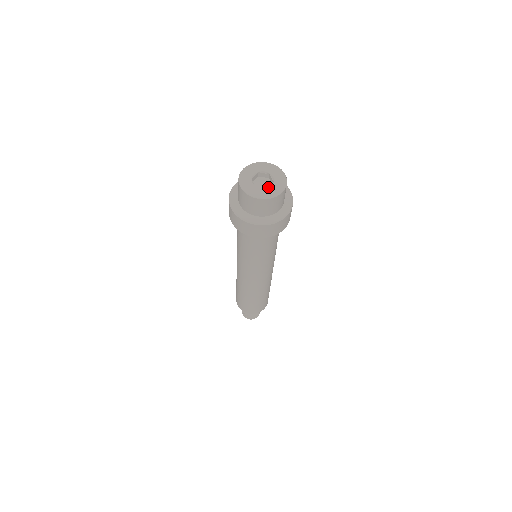
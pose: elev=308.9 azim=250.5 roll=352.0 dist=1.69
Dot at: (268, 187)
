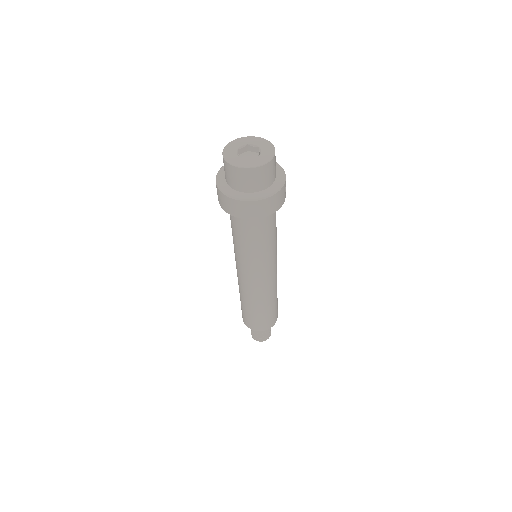
Dot at: occluded
